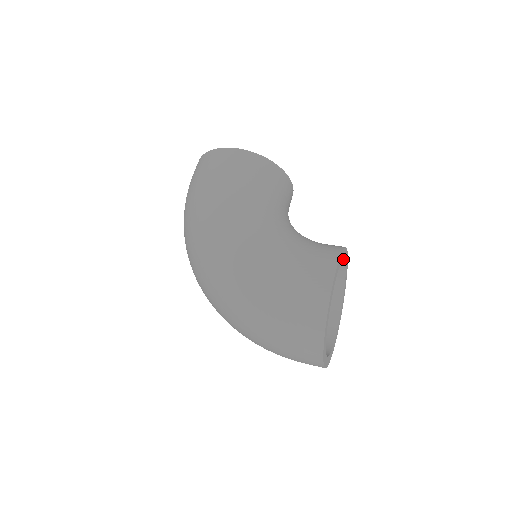
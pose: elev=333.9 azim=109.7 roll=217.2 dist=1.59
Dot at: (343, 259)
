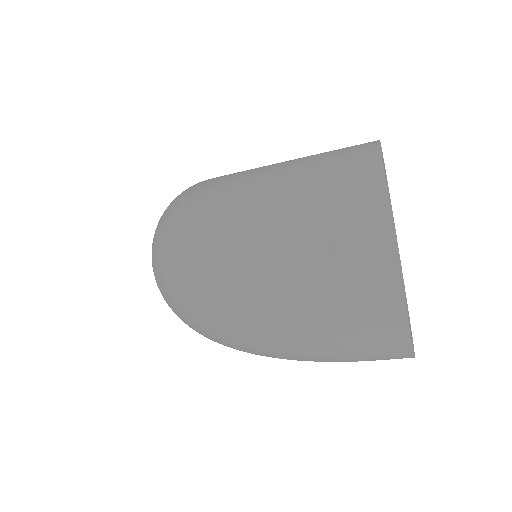
Dot at: occluded
